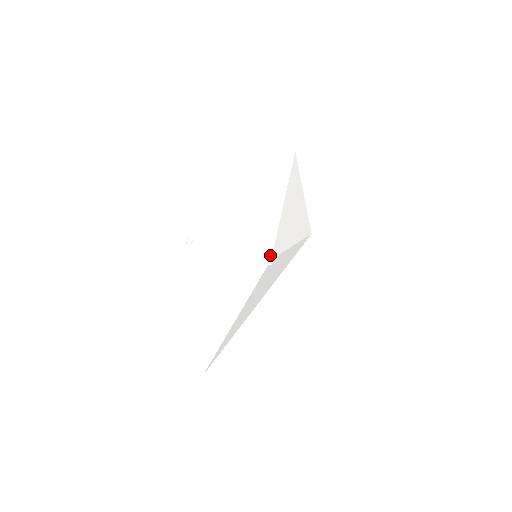
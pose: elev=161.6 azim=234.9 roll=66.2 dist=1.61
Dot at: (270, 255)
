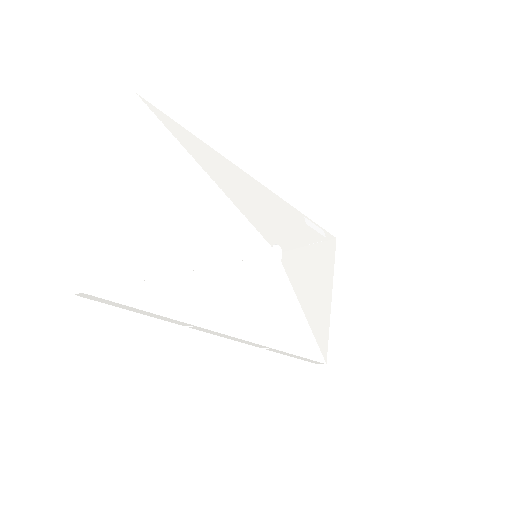
Dot at: (278, 246)
